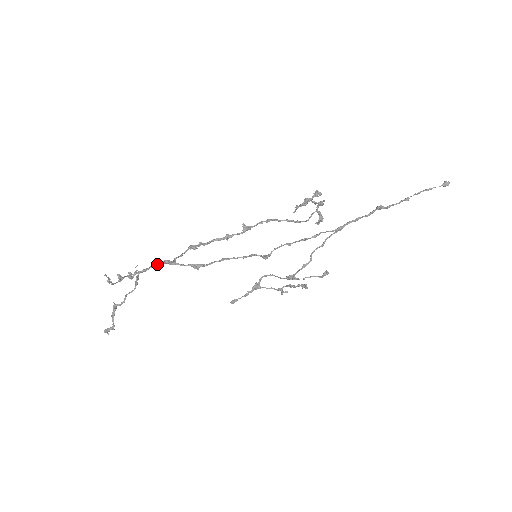
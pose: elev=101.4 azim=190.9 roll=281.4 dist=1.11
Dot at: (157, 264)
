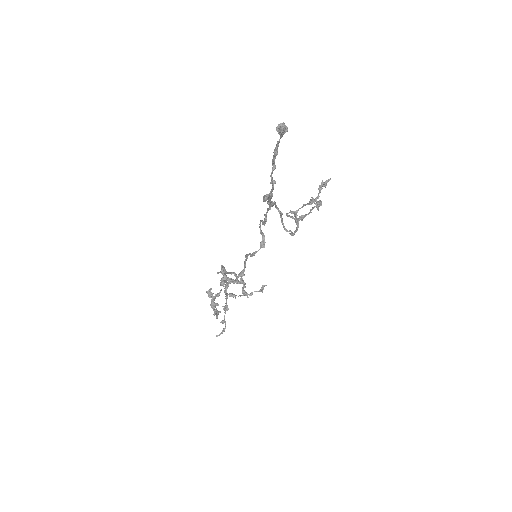
Dot at: (225, 292)
